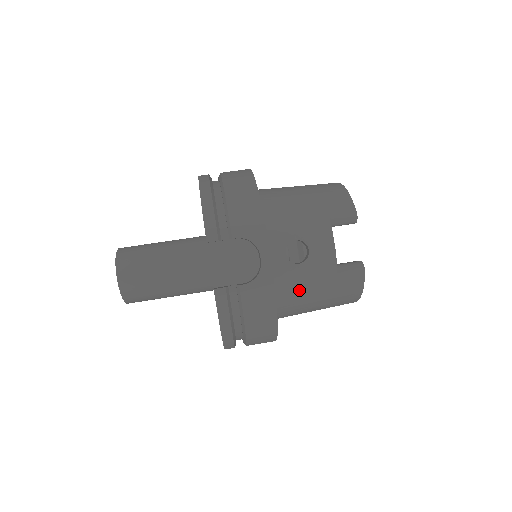
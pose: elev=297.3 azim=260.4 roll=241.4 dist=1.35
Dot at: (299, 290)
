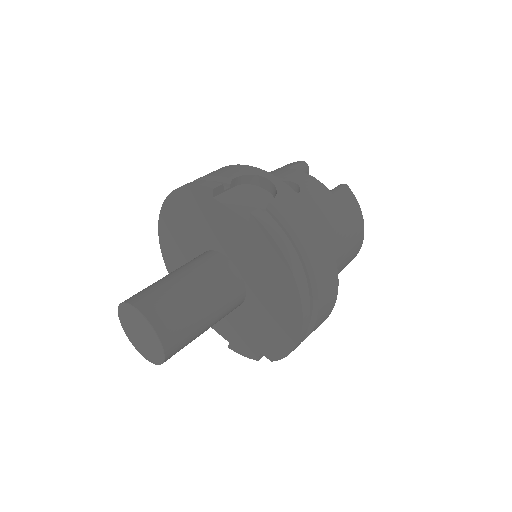
Dot at: (316, 216)
